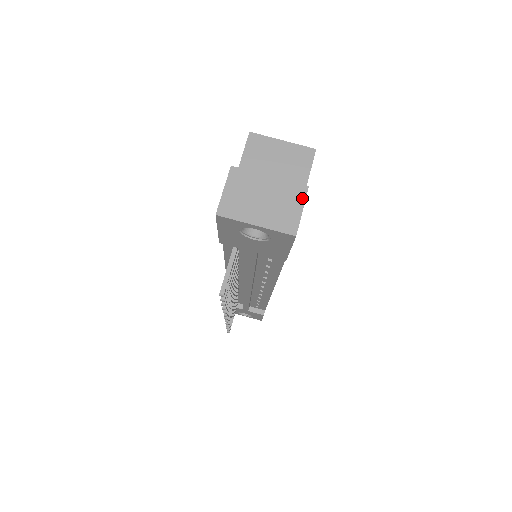
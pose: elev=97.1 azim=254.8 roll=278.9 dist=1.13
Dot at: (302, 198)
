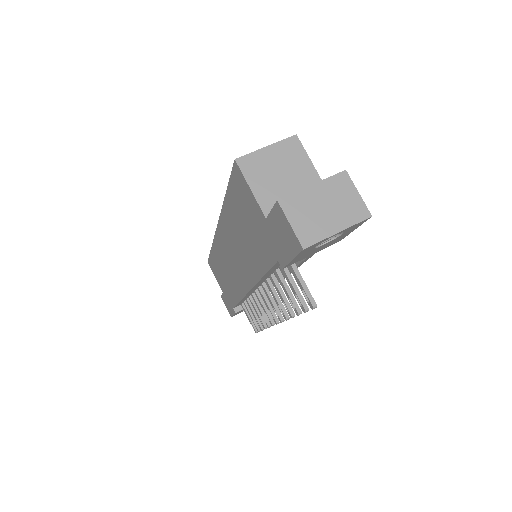
Dot at: (350, 183)
